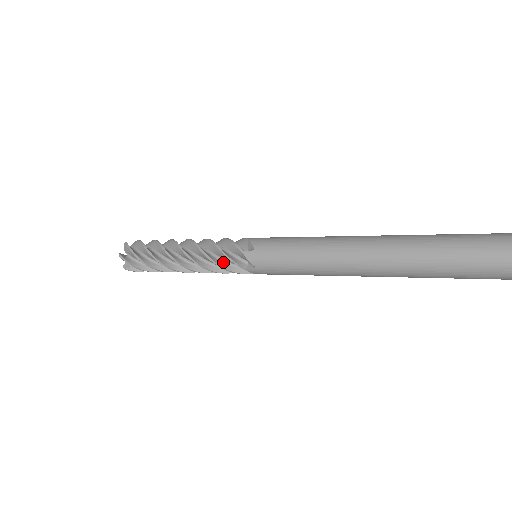
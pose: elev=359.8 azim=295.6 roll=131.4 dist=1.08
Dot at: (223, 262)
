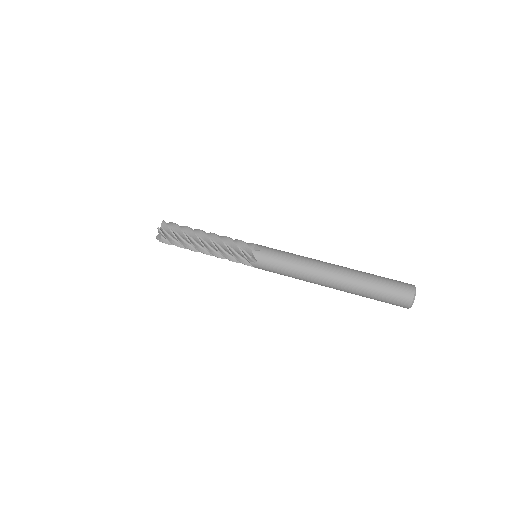
Dot at: occluded
